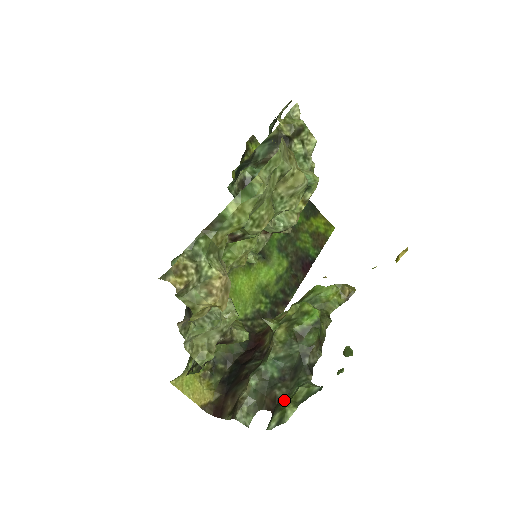
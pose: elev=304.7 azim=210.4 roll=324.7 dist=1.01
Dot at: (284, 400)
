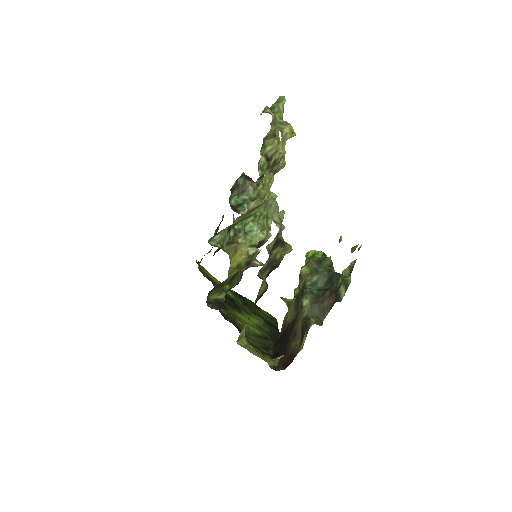
Dot at: occluded
